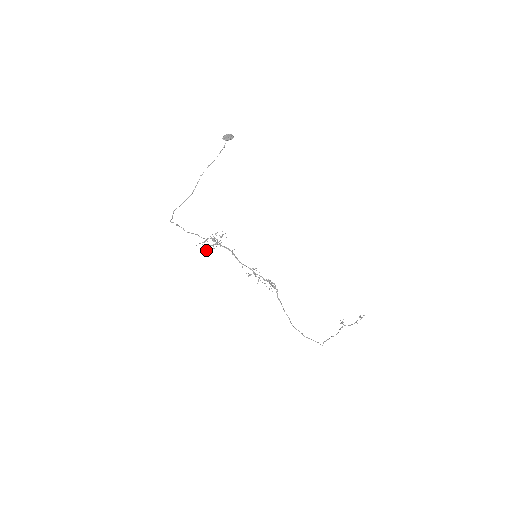
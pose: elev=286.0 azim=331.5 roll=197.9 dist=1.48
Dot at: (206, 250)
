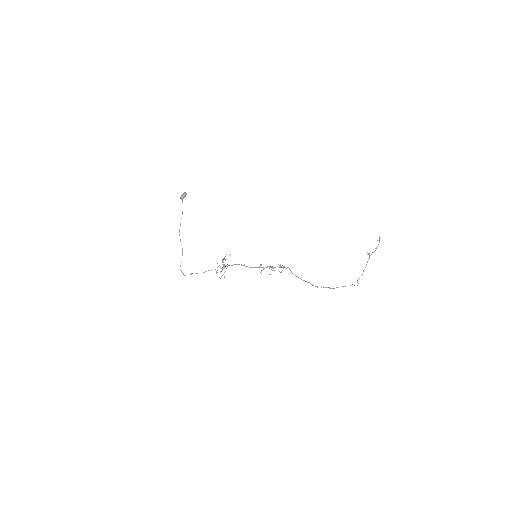
Dot at: occluded
